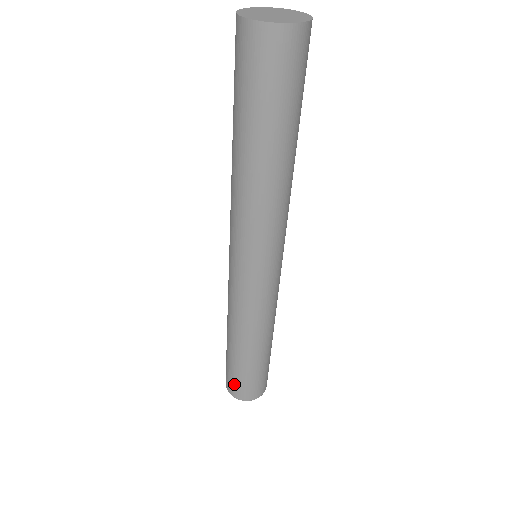
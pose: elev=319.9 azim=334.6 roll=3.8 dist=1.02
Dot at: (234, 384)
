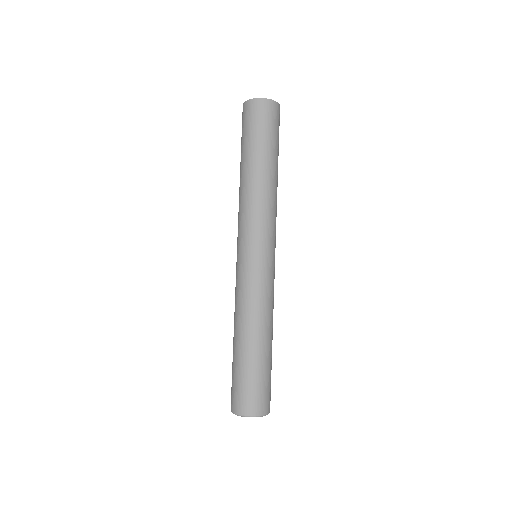
Dot at: (258, 395)
